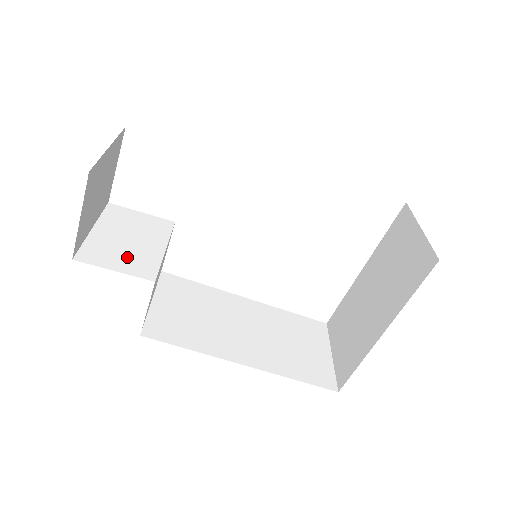
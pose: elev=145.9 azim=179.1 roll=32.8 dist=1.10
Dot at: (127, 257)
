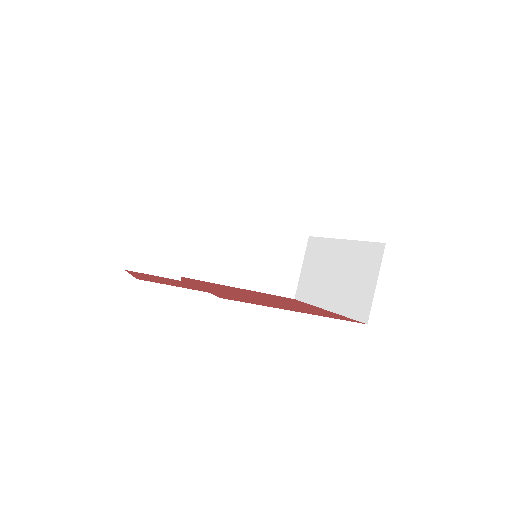
Dot at: (161, 258)
